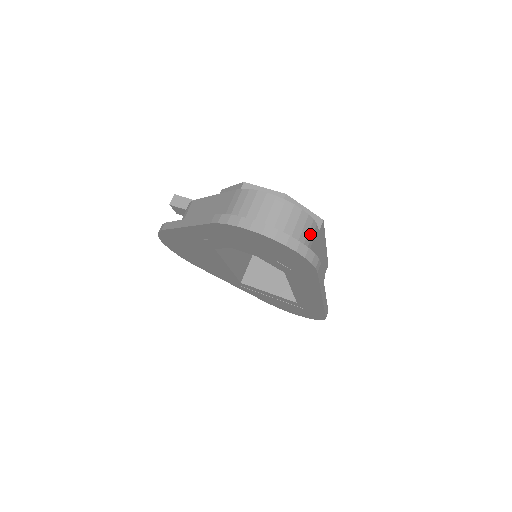
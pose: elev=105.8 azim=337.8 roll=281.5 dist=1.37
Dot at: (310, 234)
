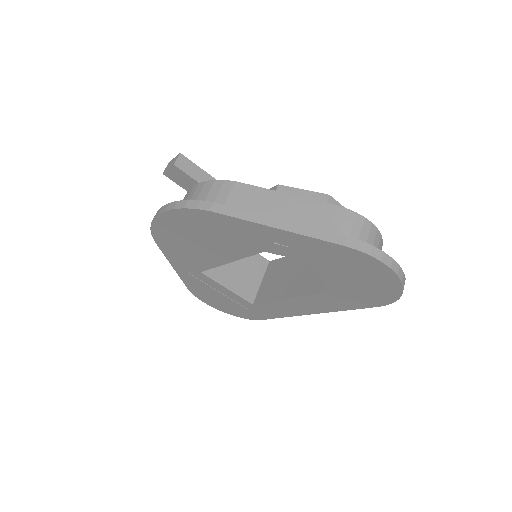
Dot at: occluded
